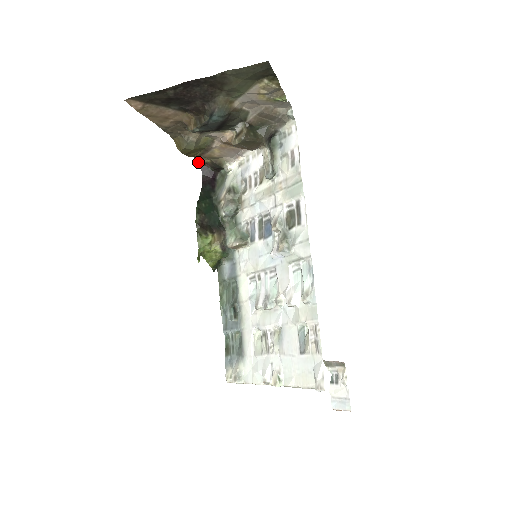
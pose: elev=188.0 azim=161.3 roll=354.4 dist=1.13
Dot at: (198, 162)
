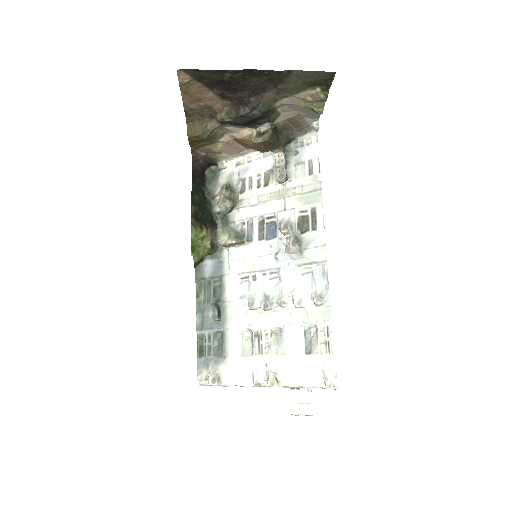
Dot at: (191, 153)
